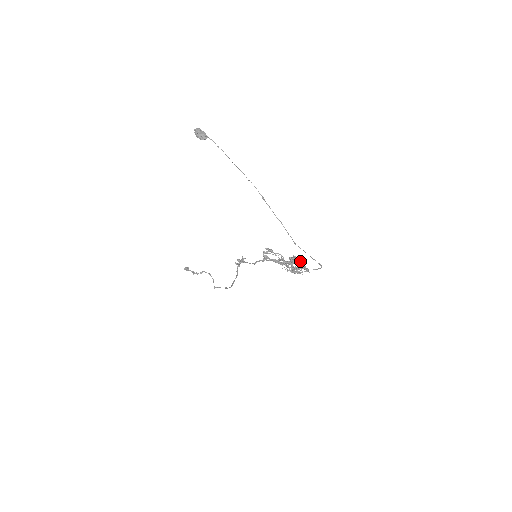
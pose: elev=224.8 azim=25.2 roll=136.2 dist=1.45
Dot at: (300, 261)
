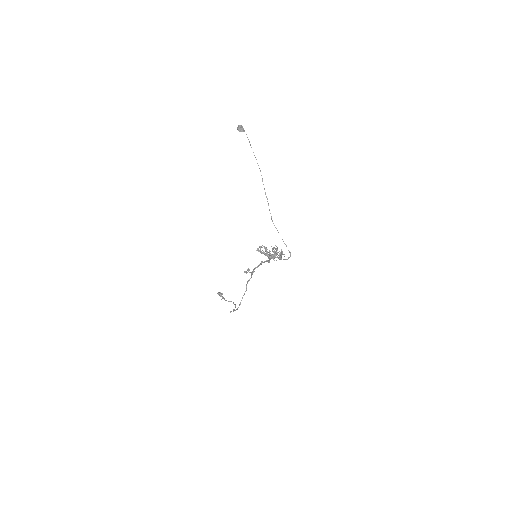
Dot at: (280, 254)
